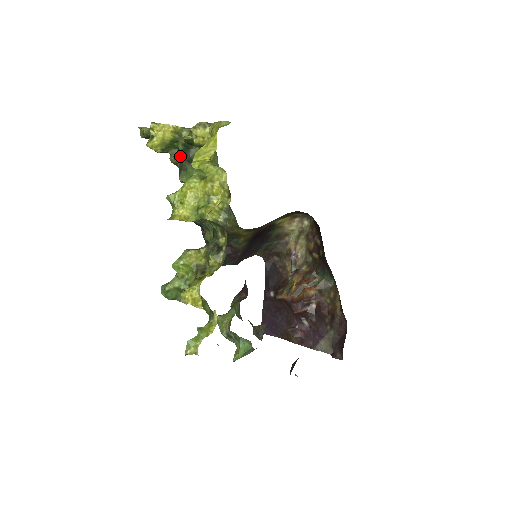
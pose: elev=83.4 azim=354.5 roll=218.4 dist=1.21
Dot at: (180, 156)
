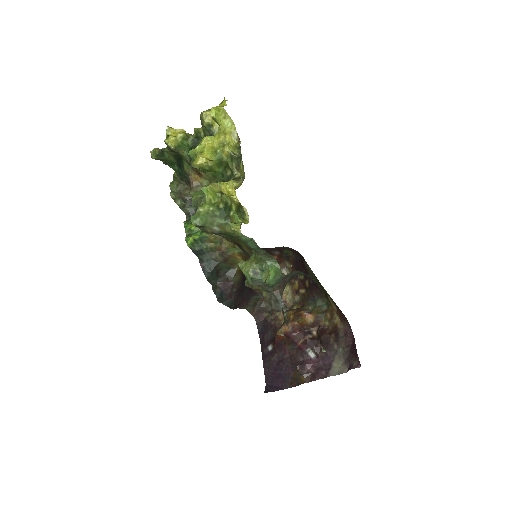
Dot at: occluded
